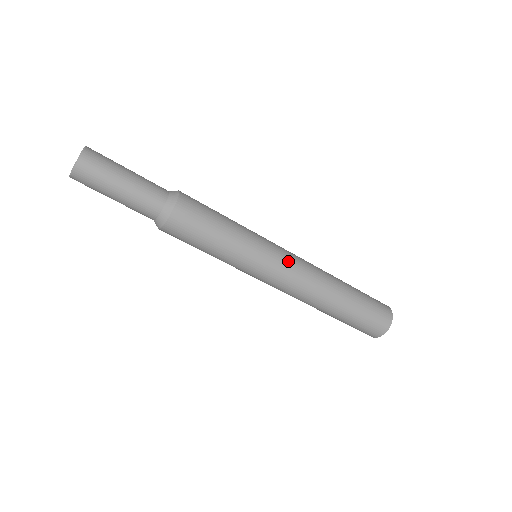
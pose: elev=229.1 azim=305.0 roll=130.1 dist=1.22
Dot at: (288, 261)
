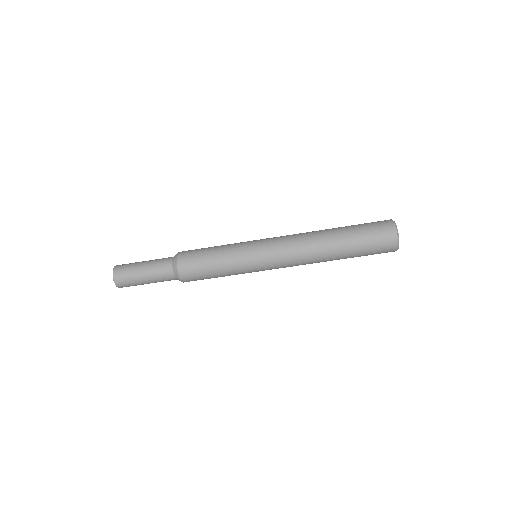
Dot at: (275, 252)
